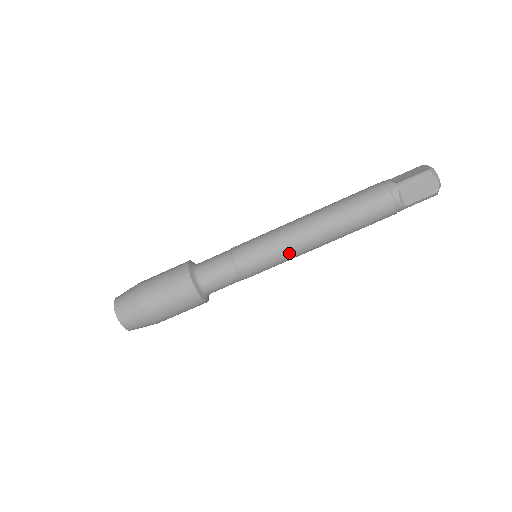
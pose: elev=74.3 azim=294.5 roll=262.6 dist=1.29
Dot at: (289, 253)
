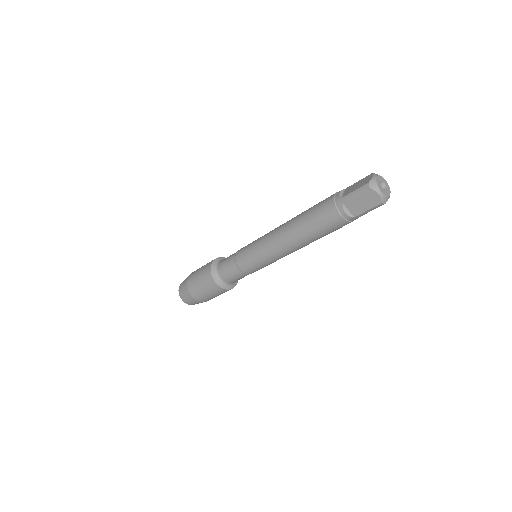
Dot at: (271, 257)
